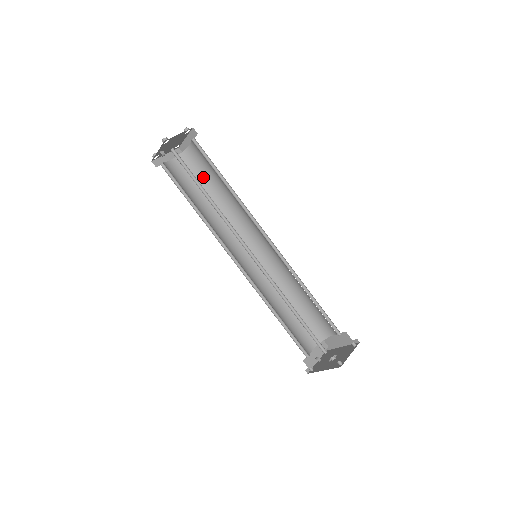
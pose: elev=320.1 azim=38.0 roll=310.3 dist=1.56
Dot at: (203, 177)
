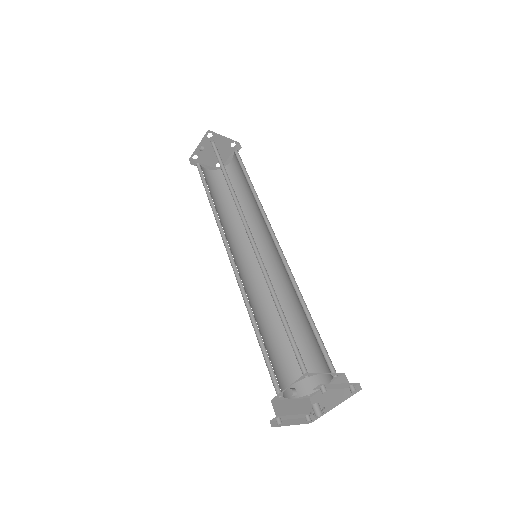
Dot at: occluded
